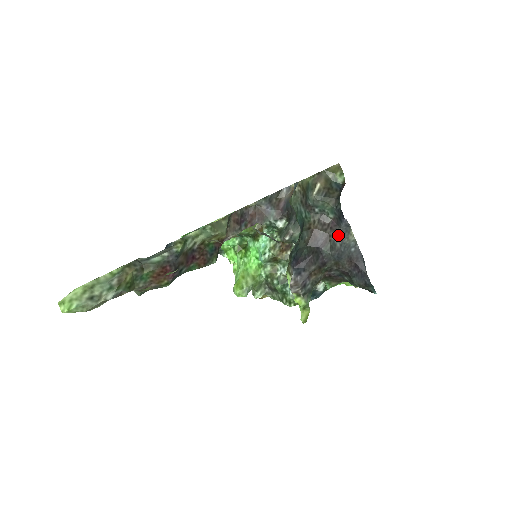
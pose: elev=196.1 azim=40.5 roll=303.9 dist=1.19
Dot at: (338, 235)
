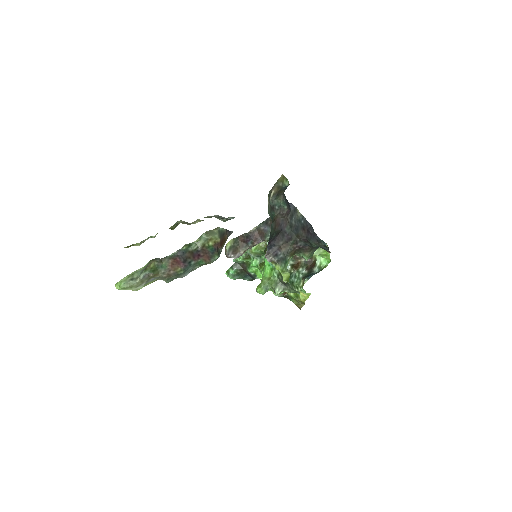
Dot at: (291, 216)
